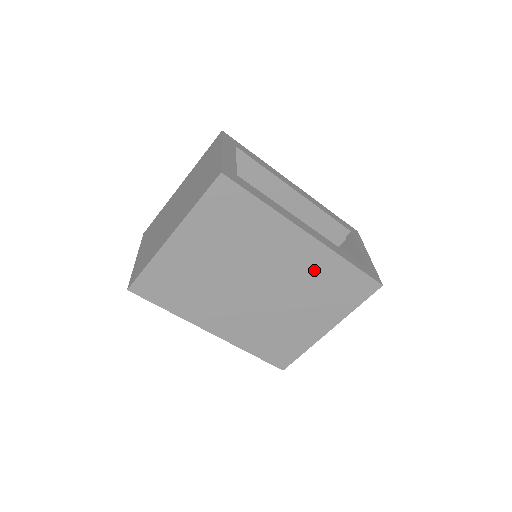
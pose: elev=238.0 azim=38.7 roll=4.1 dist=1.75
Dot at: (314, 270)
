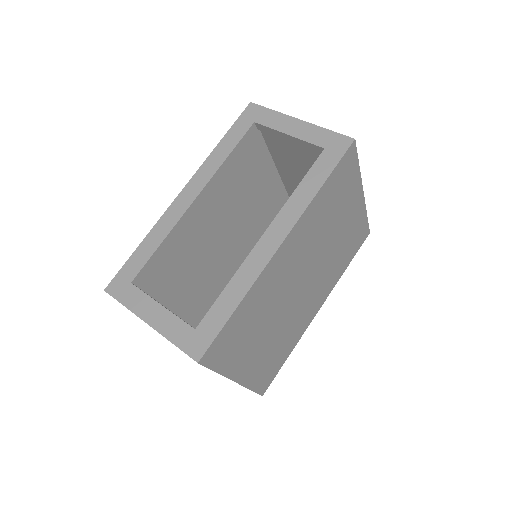
Dot at: (312, 228)
